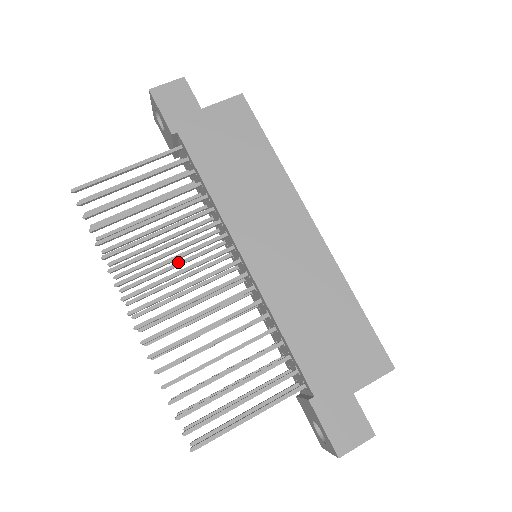
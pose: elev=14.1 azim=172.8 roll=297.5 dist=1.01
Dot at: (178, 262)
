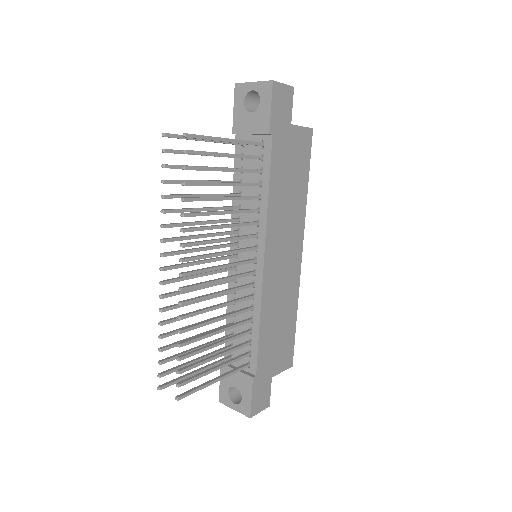
Dot at: (208, 234)
